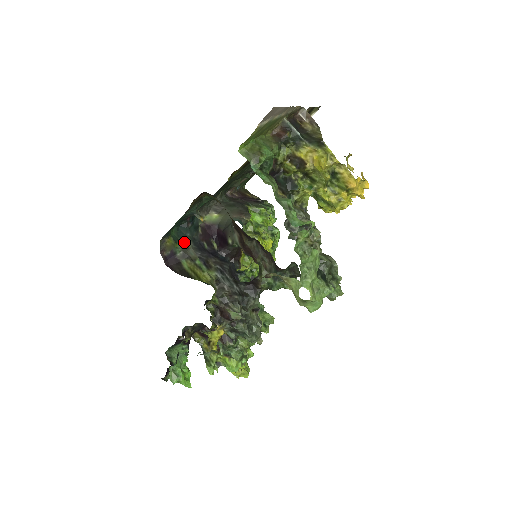
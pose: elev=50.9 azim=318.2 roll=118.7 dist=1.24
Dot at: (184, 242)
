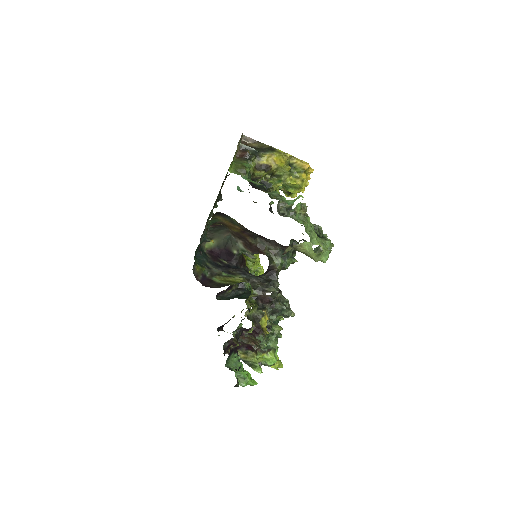
Dot at: (206, 266)
